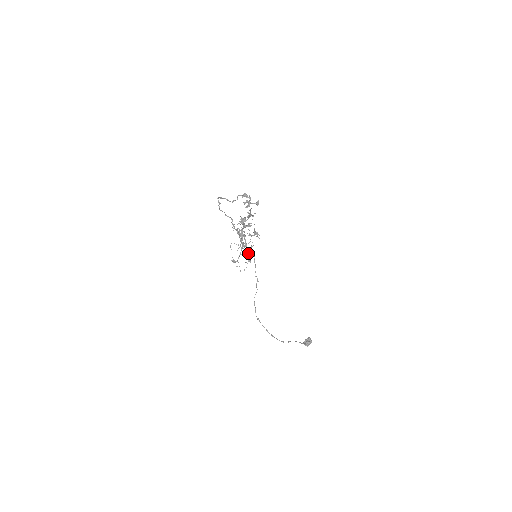
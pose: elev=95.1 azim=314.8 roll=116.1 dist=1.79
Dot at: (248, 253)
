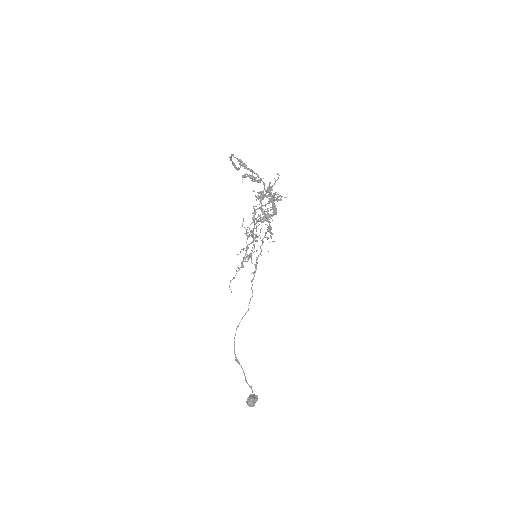
Dot at: (246, 251)
